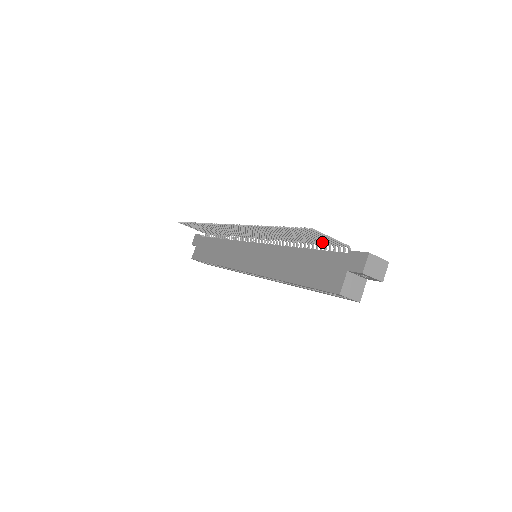
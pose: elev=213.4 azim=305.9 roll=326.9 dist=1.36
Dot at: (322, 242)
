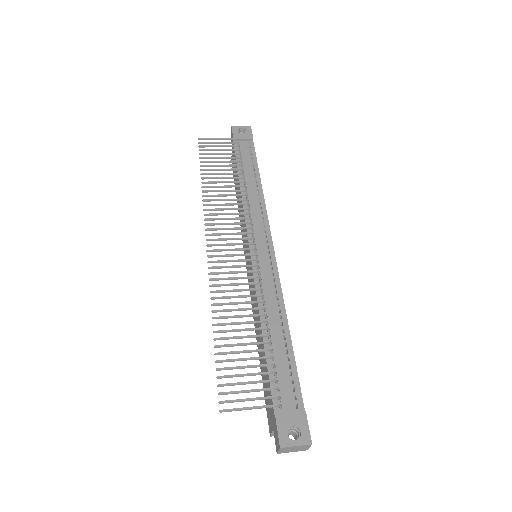
Dot at: occluded
